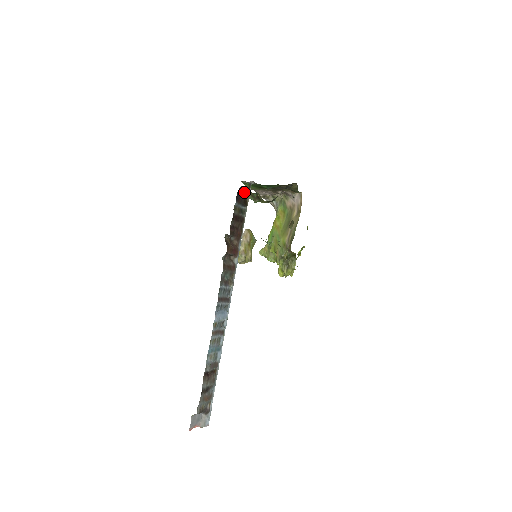
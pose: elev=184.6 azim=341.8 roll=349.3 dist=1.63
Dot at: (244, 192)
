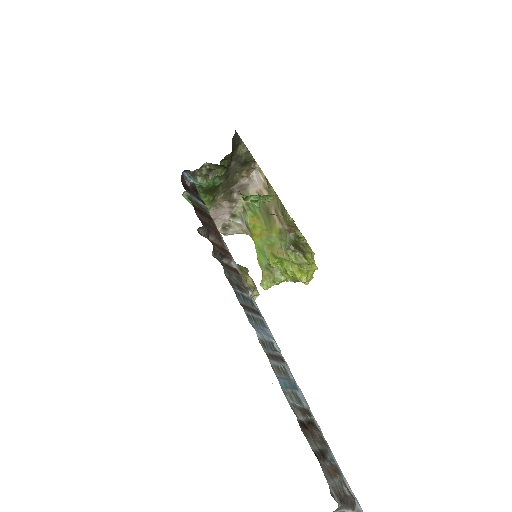
Dot at: (190, 181)
